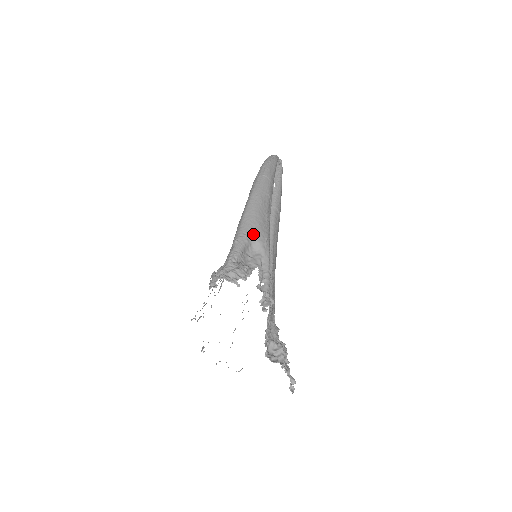
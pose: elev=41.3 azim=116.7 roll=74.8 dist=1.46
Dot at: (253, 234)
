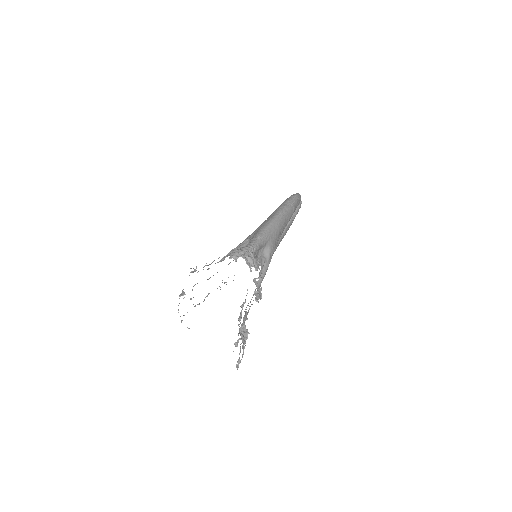
Dot at: (270, 241)
